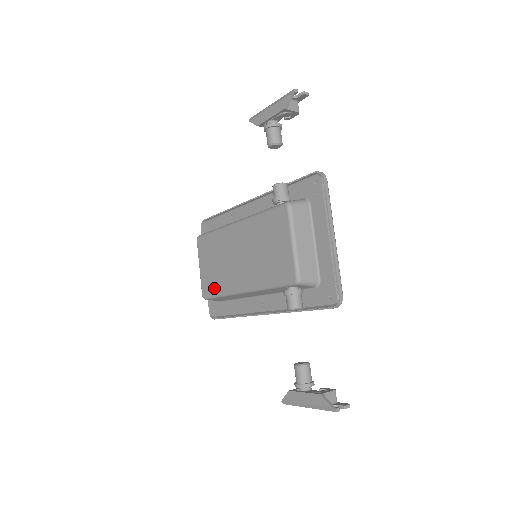
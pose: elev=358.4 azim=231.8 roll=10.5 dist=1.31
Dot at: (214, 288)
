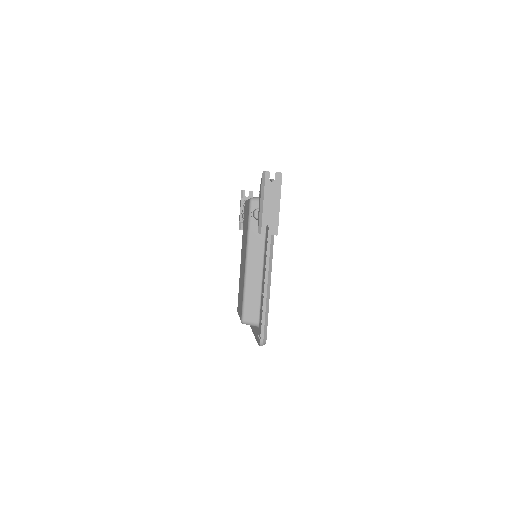
Dot at: occluded
